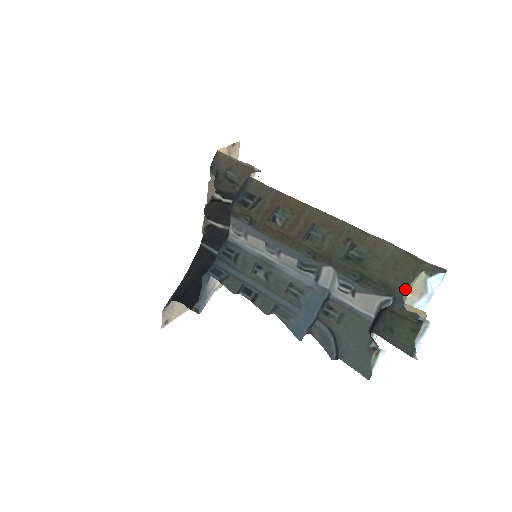
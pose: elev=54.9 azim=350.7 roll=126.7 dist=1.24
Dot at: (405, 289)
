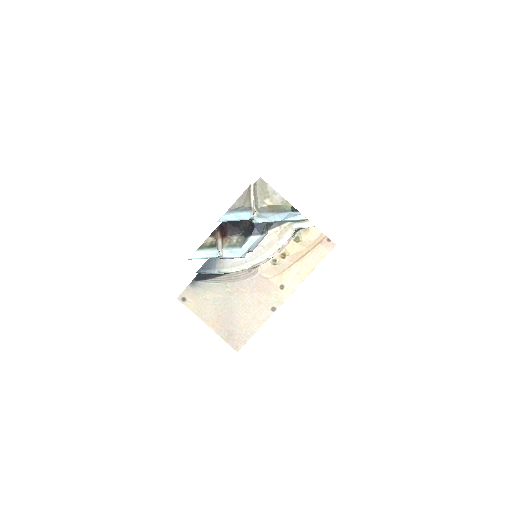
Dot at: occluded
